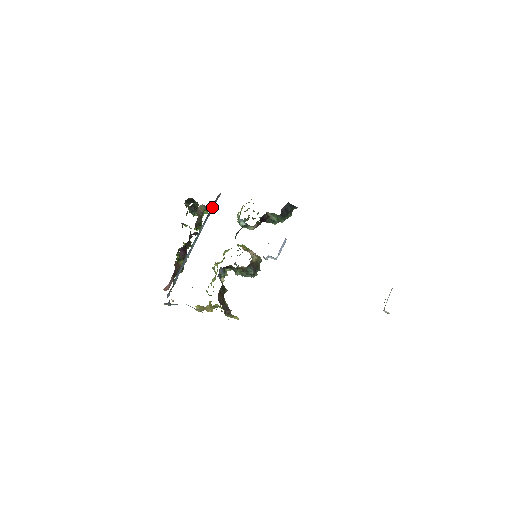
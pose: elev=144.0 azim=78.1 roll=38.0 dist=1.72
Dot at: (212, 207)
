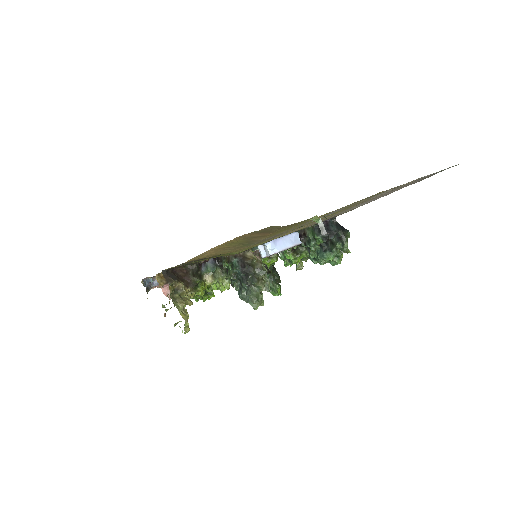
Dot at: occluded
